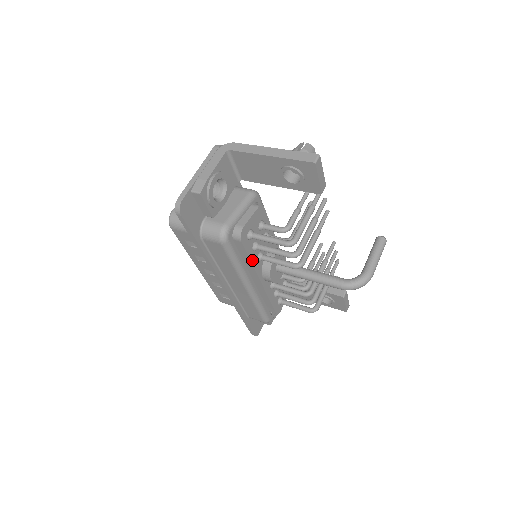
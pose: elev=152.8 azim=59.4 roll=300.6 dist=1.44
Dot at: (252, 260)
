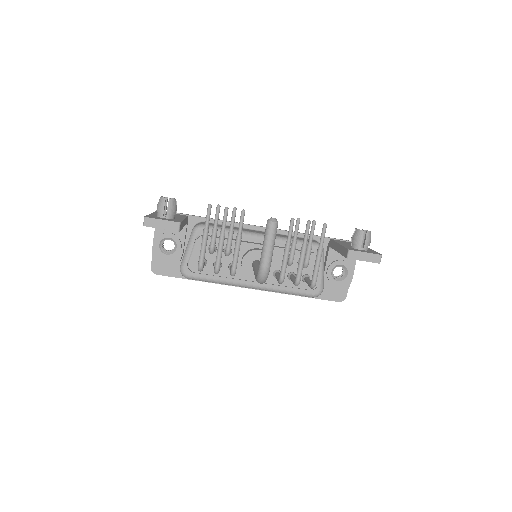
Dot at: (223, 275)
